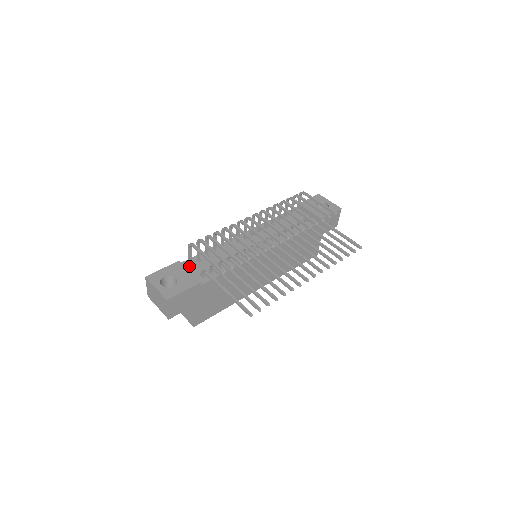
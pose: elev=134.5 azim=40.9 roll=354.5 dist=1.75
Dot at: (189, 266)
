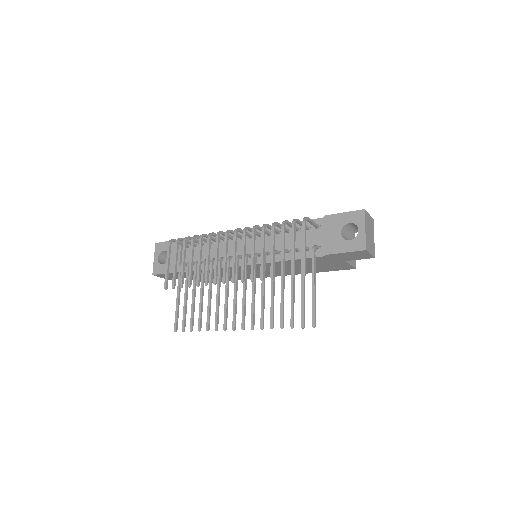
Dot at: (187, 247)
